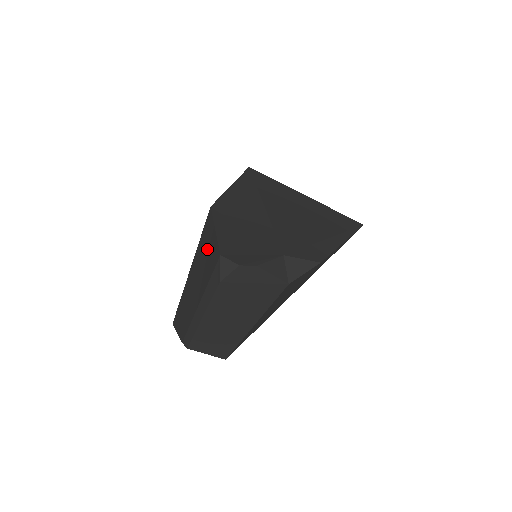
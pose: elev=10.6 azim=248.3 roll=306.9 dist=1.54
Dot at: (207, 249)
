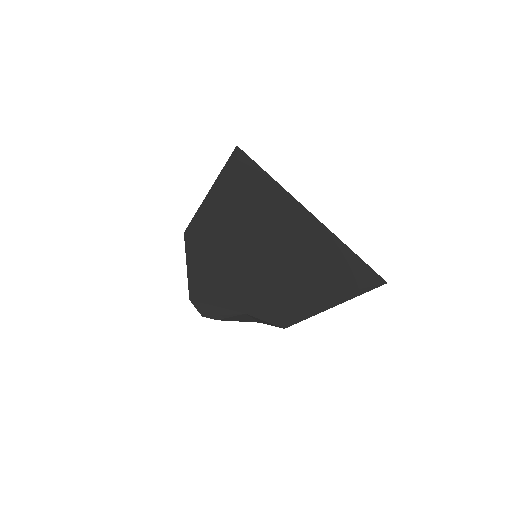
Dot at: occluded
